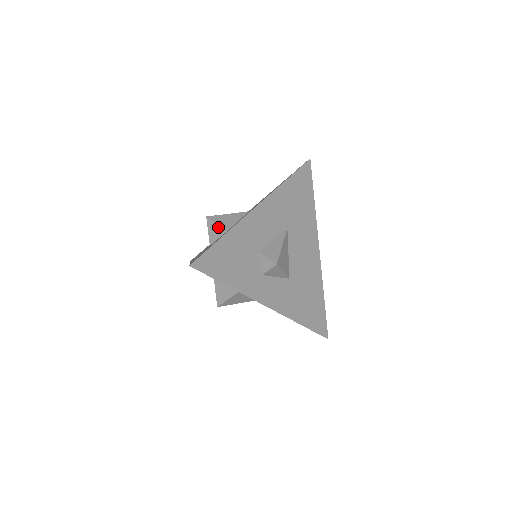
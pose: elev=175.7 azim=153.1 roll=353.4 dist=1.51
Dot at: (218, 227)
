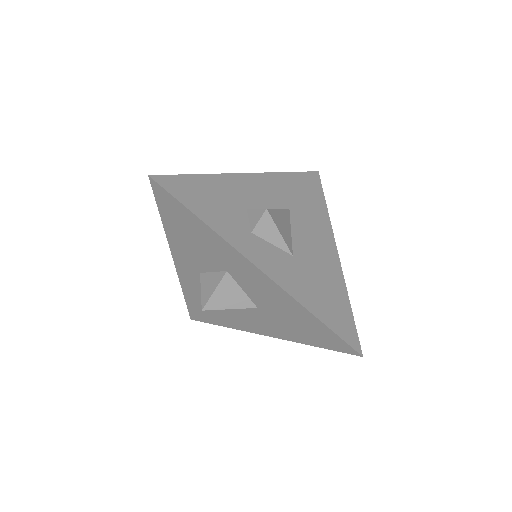
Dot at: occluded
